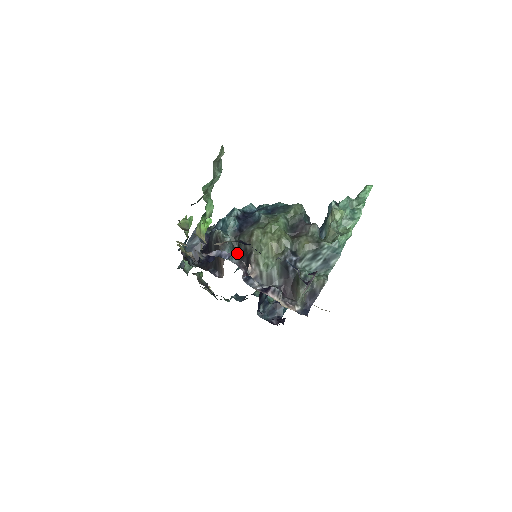
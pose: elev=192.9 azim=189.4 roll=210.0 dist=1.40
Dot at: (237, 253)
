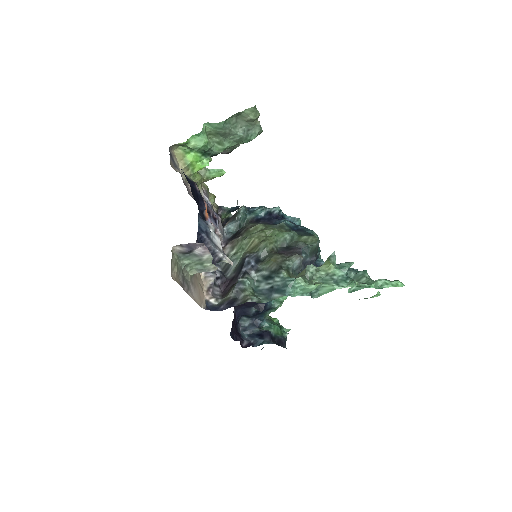
Dot at: (236, 232)
